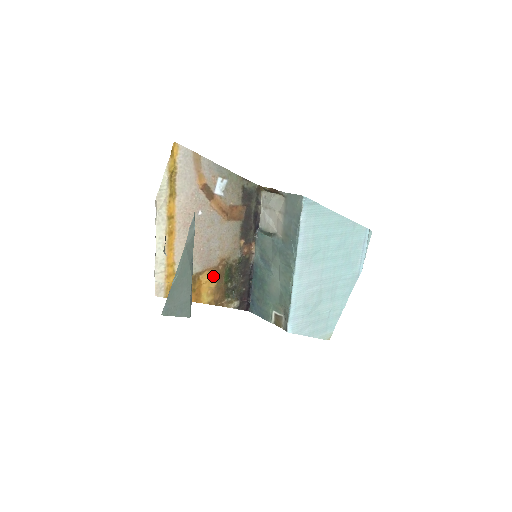
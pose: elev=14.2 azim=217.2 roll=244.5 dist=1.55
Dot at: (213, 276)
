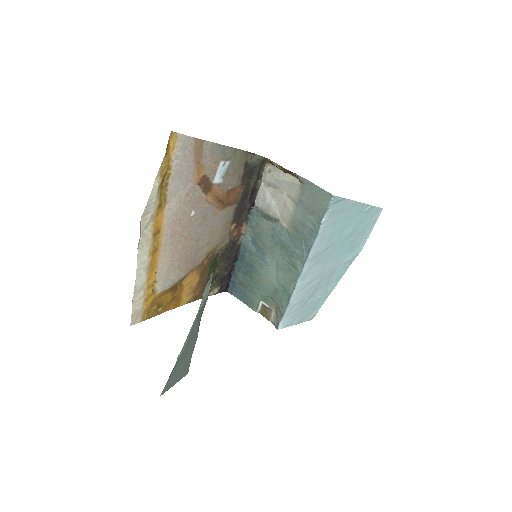
Dot at: (196, 274)
